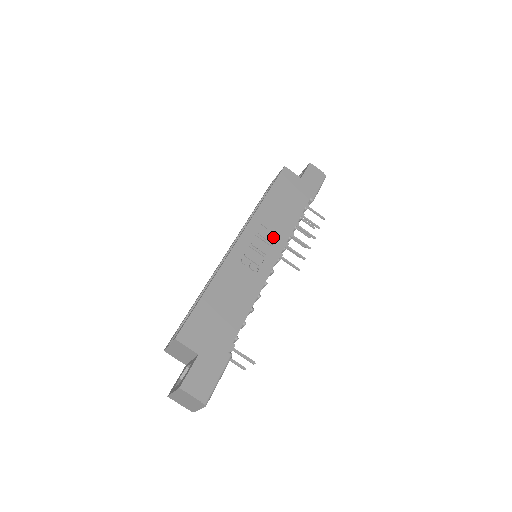
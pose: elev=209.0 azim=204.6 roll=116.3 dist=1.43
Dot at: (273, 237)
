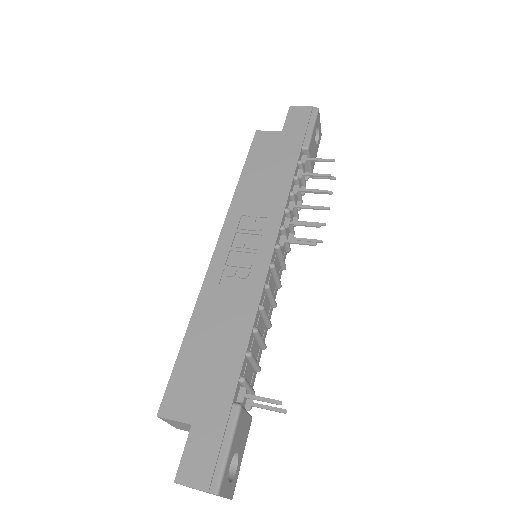
Dot at: (262, 222)
